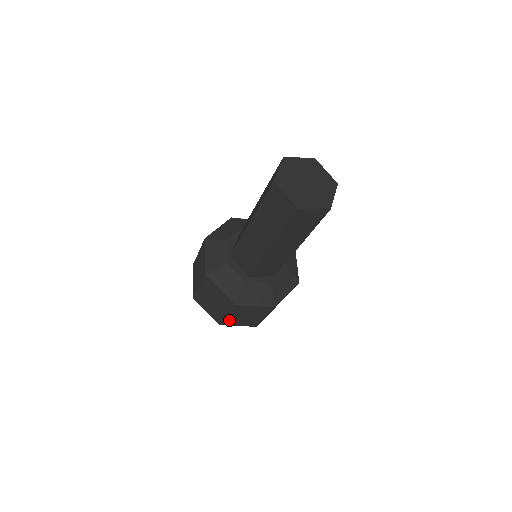
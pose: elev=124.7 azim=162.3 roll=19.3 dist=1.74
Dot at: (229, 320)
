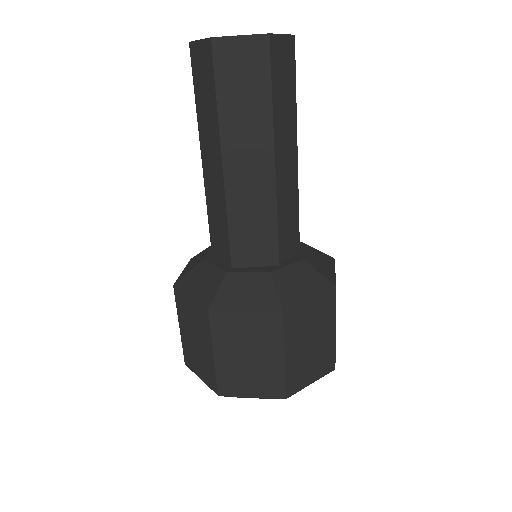
Dot at: (225, 374)
